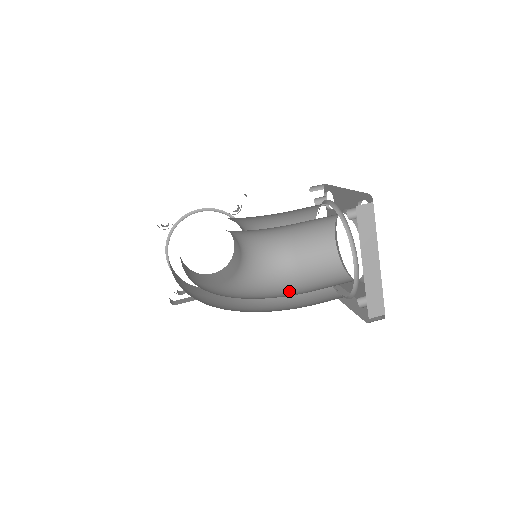
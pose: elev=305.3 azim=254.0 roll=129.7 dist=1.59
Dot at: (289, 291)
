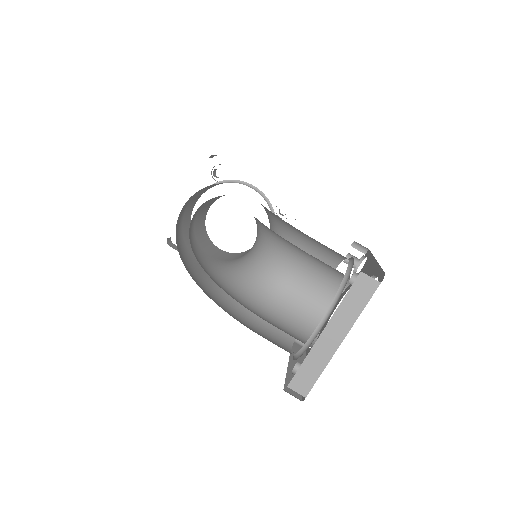
Dot at: (252, 306)
